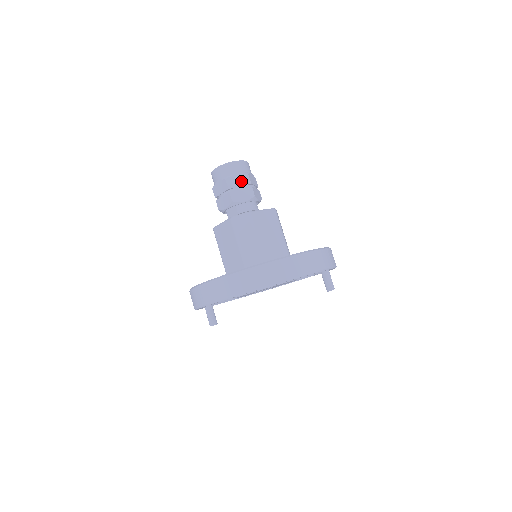
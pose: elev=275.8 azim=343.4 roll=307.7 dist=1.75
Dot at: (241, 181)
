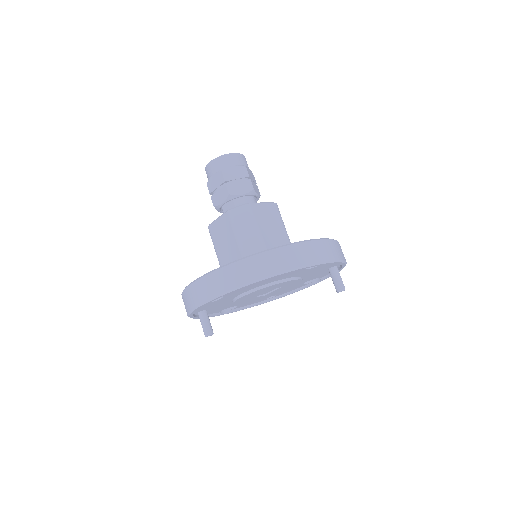
Dot at: (238, 173)
